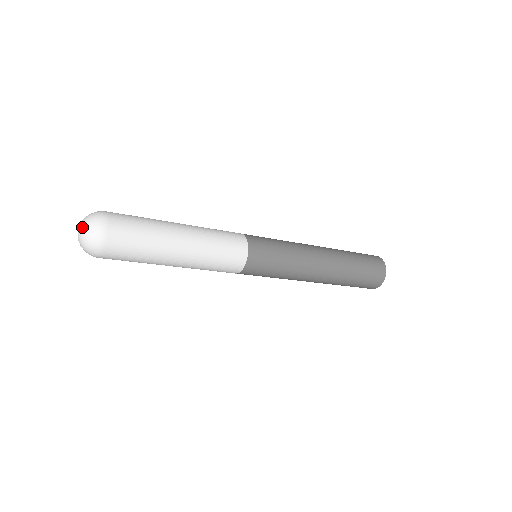
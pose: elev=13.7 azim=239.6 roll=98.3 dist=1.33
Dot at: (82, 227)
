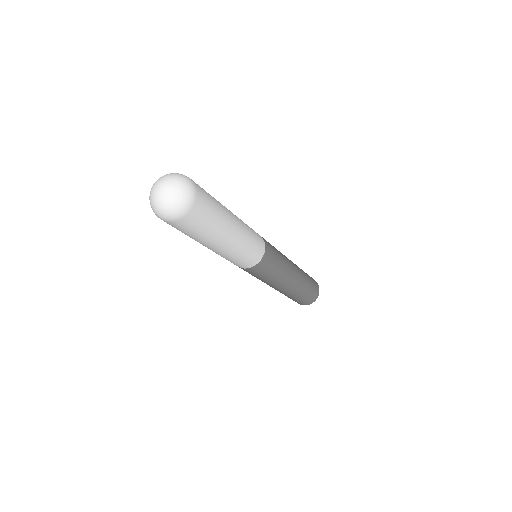
Dot at: (168, 179)
